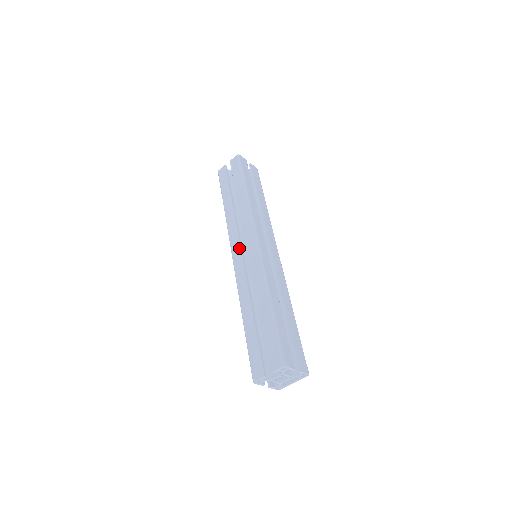
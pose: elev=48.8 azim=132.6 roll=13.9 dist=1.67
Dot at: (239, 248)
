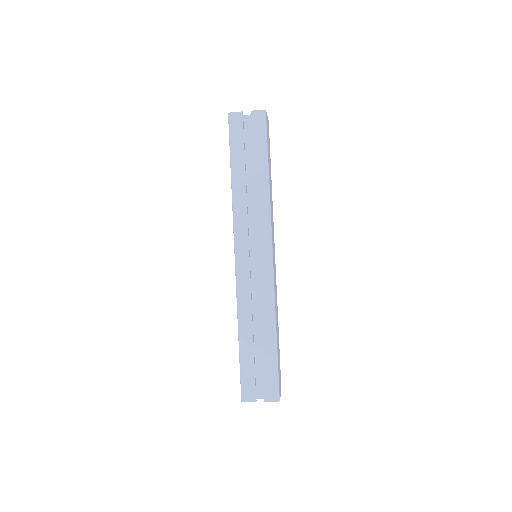
Dot at: occluded
